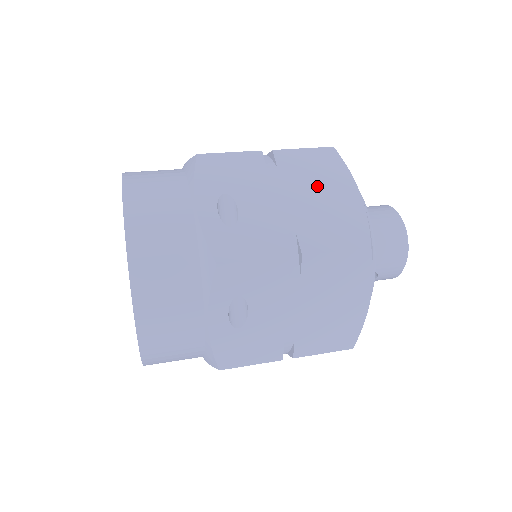
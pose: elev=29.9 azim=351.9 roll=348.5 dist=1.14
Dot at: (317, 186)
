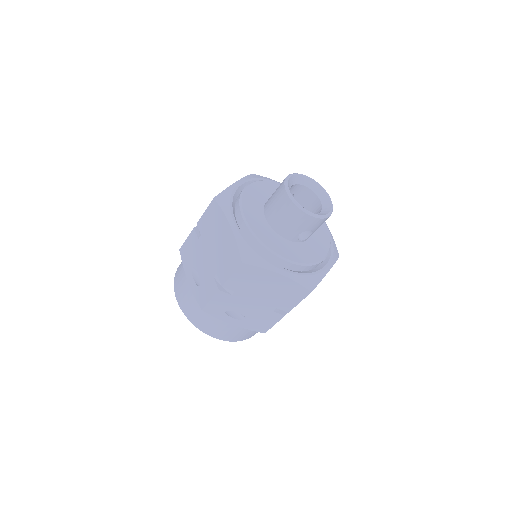
Dot at: (215, 235)
